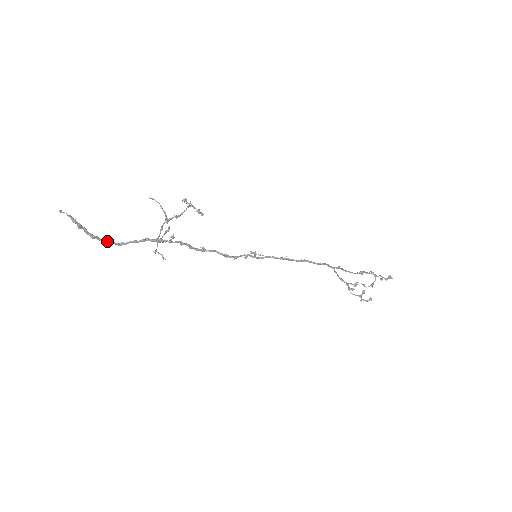
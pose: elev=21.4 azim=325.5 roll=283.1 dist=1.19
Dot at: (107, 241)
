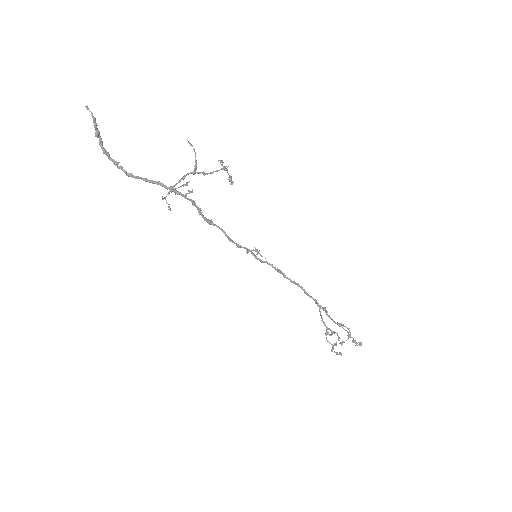
Dot at: (117, 164)
